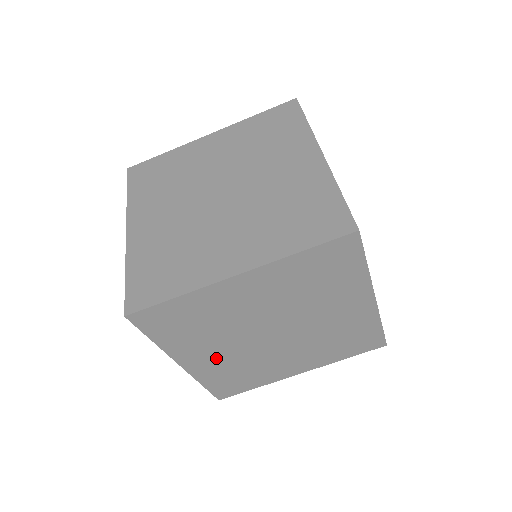
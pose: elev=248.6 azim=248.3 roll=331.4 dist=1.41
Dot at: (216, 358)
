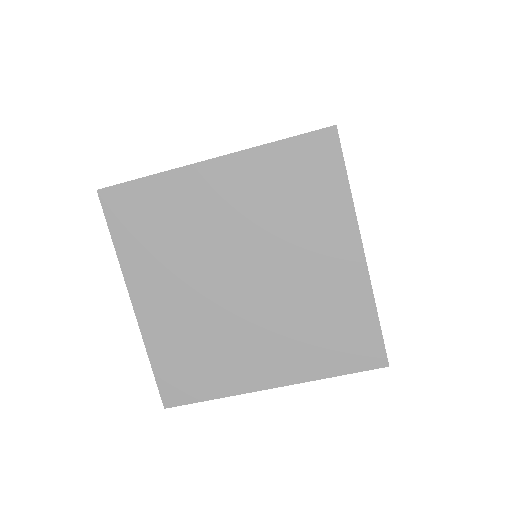
Dot at: occluded
